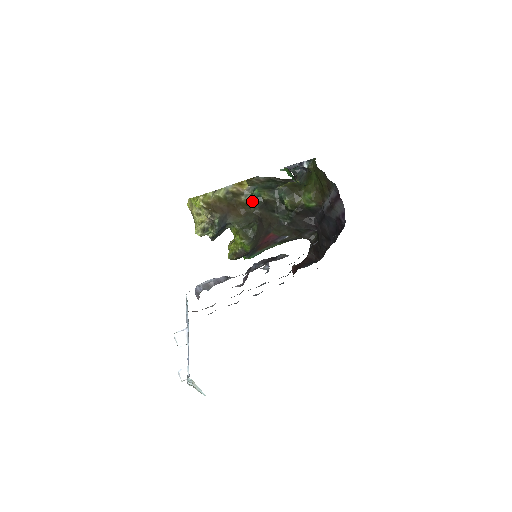
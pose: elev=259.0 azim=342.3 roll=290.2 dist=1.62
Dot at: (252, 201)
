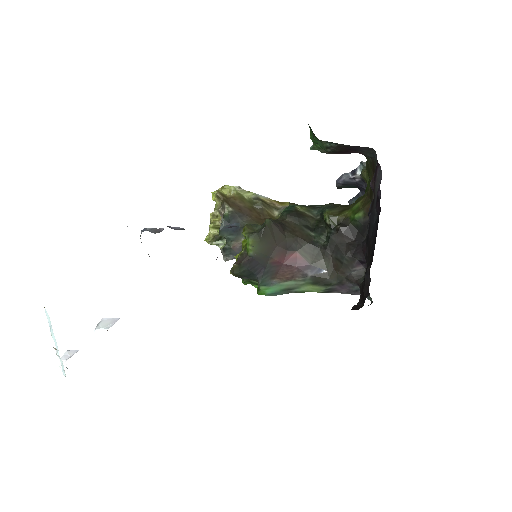
Dot at: (283, 211)
